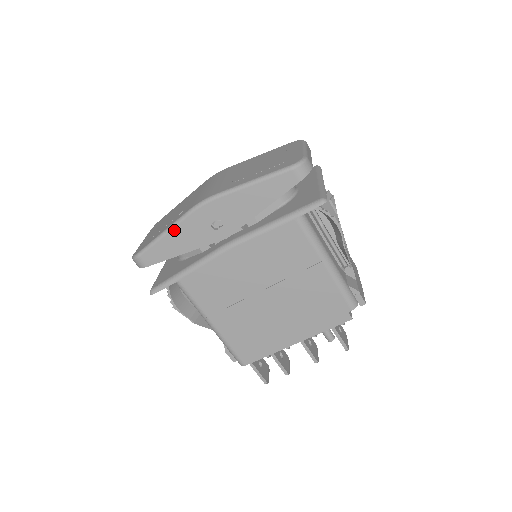
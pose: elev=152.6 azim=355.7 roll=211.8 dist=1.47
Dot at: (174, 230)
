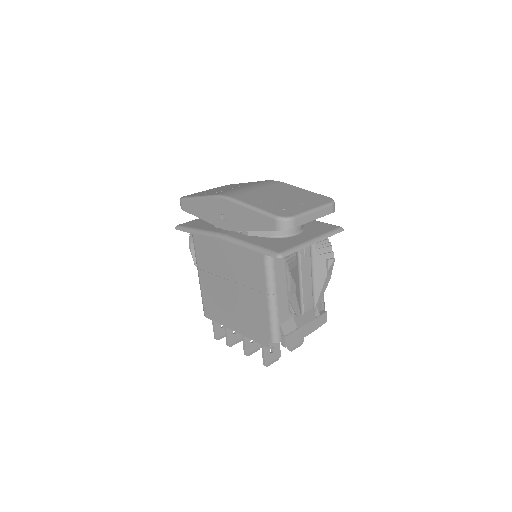
Dot at: (202, 200)
